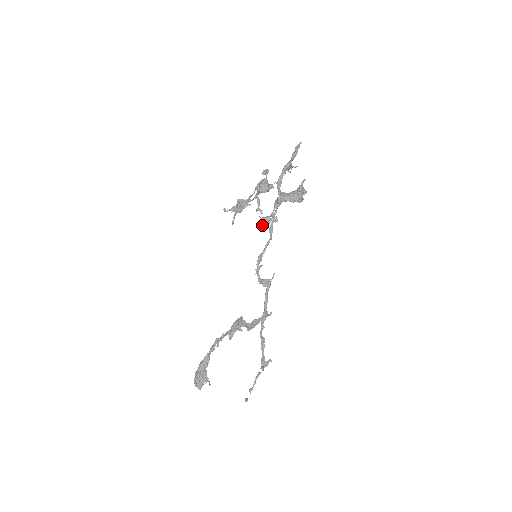
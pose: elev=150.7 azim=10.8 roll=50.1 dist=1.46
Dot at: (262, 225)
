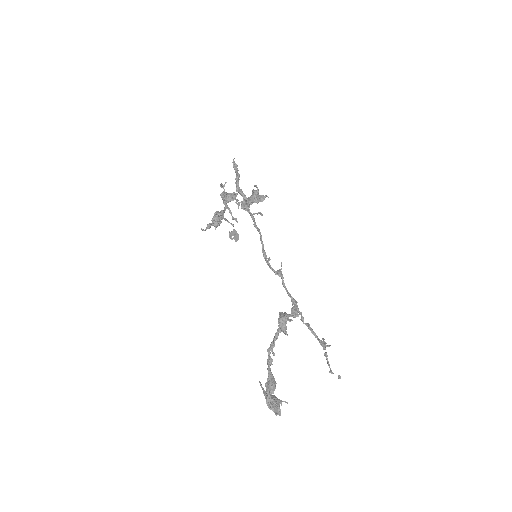
Dot at: (235, 237)
